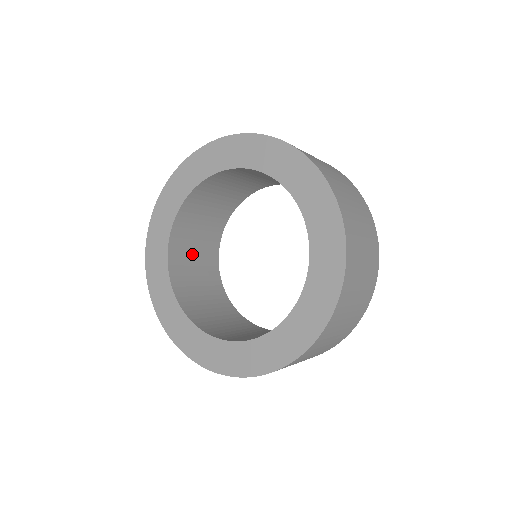
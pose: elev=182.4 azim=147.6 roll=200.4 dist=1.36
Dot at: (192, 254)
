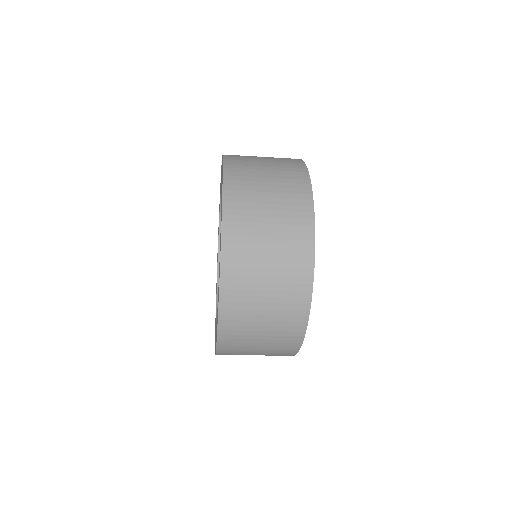
Dot at: occluded
